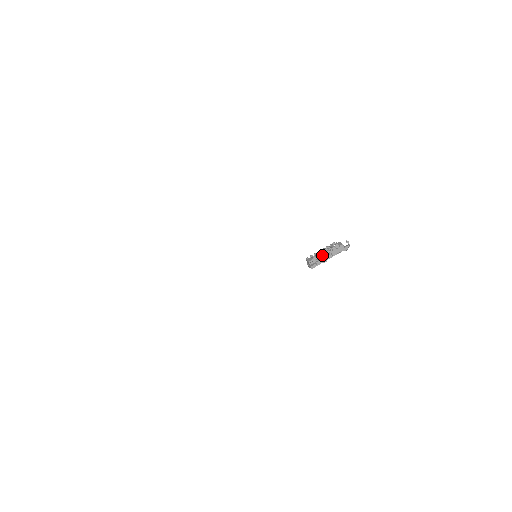
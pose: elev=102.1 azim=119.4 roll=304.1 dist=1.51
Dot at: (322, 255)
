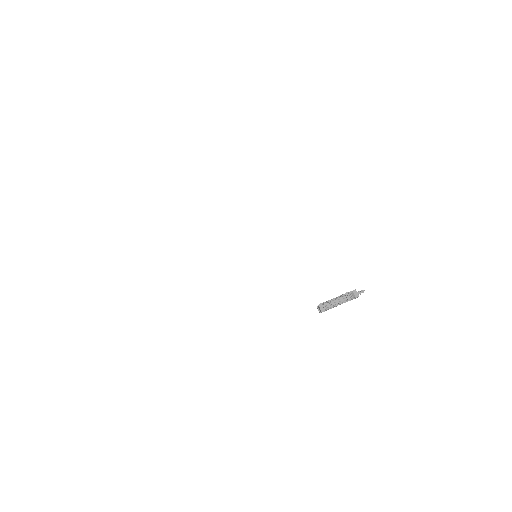
Dot at: occluded
